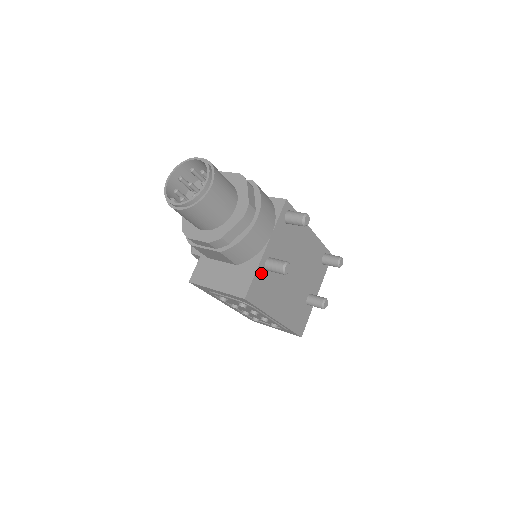
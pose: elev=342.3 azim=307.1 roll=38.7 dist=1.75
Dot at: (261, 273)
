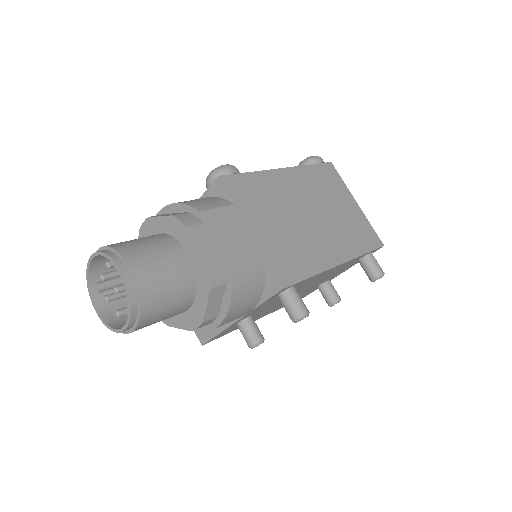
Dot at: (229, 328)
